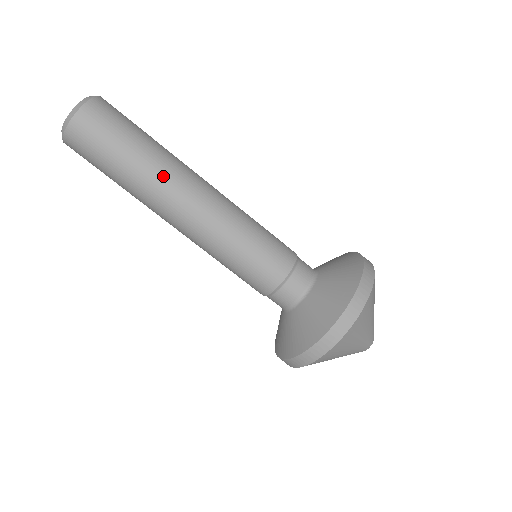
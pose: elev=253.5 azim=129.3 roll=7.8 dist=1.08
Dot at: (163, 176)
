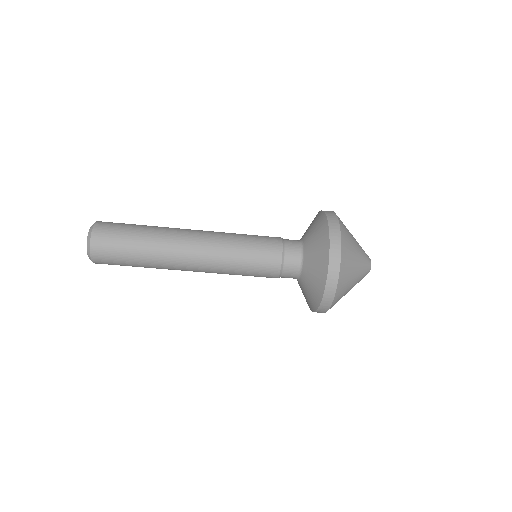
Dot at: (164, 265)
